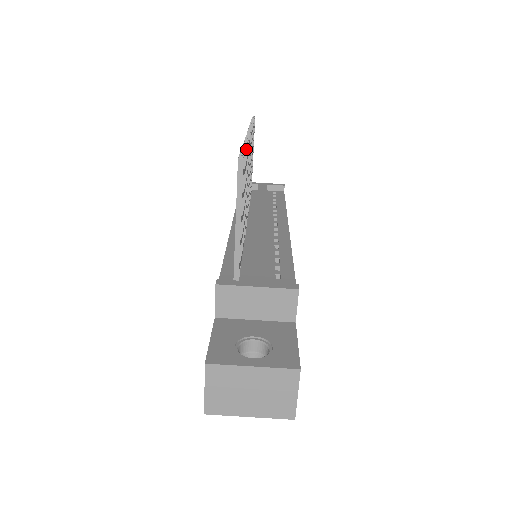
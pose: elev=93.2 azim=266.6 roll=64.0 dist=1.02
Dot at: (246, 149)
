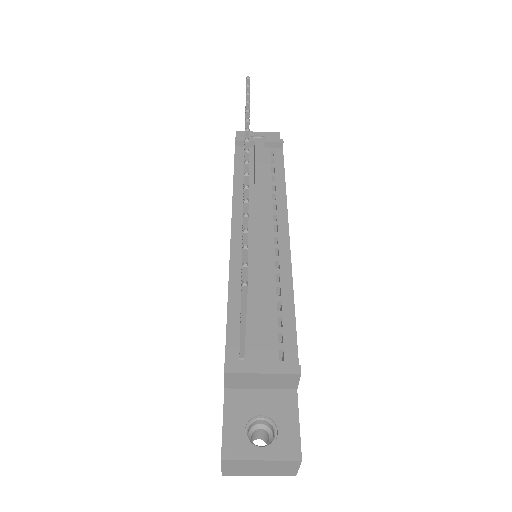
Dot at: (247, 234)
